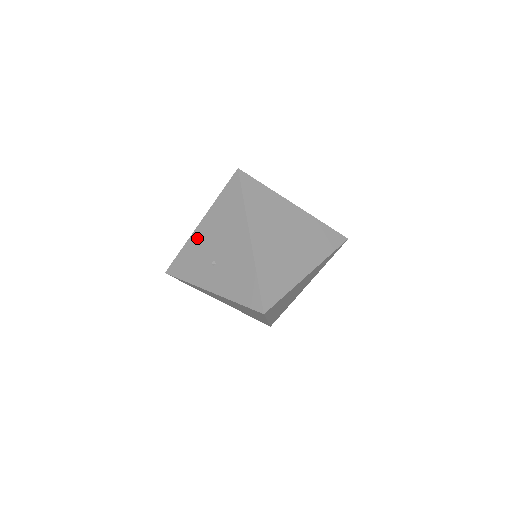
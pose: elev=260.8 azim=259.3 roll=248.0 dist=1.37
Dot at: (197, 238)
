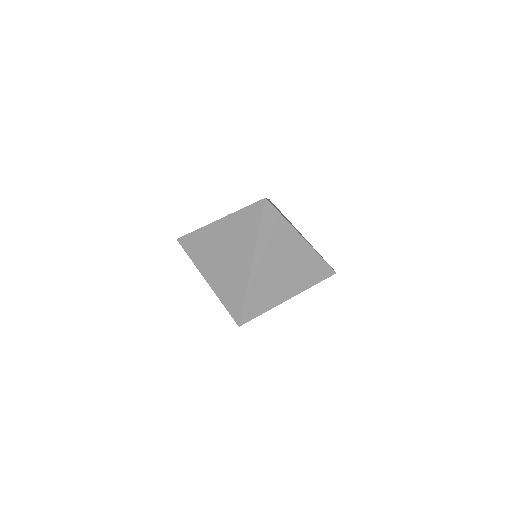
Dot at: occluded
